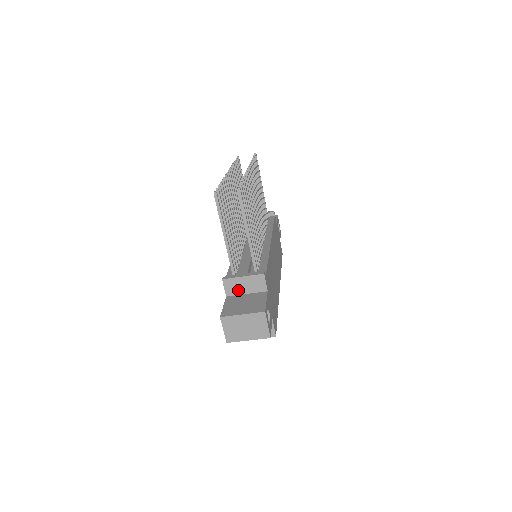
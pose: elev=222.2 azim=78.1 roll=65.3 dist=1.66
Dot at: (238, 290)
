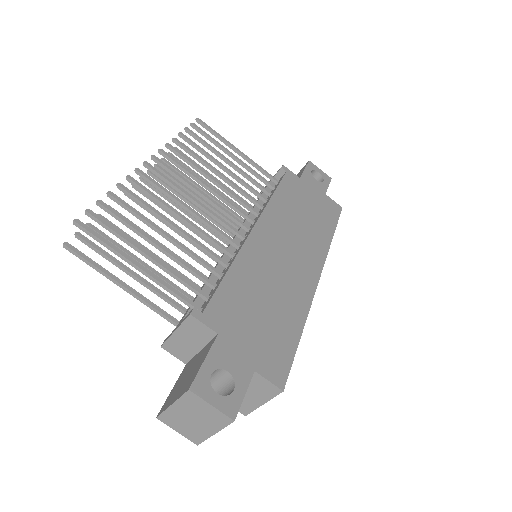
Dot at: (188, 350)
